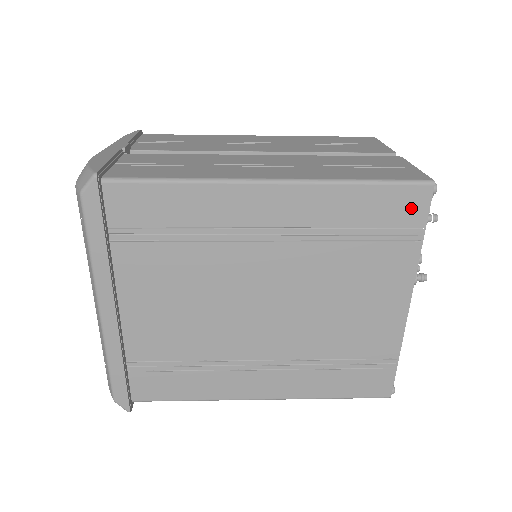
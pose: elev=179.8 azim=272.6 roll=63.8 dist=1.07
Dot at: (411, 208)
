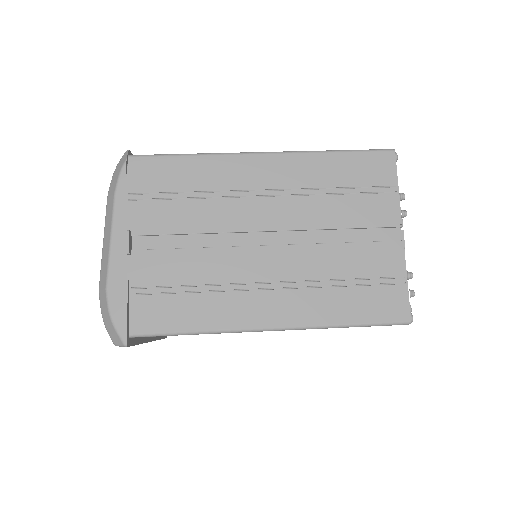
Dot at: occluded
